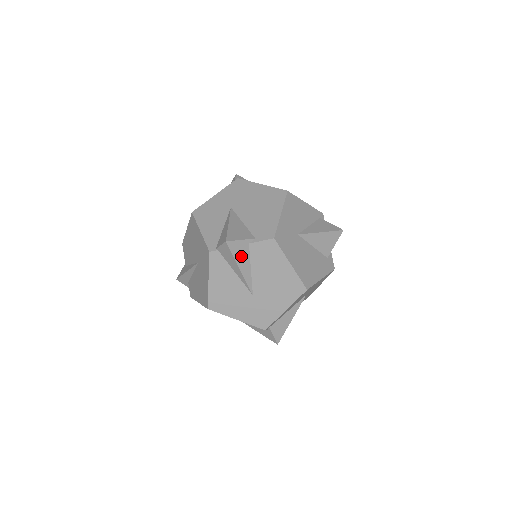
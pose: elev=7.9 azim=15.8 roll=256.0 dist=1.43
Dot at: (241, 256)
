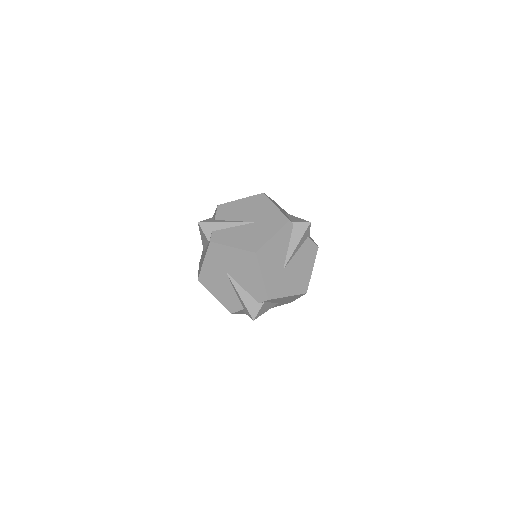
Dot at: (303, 239)
